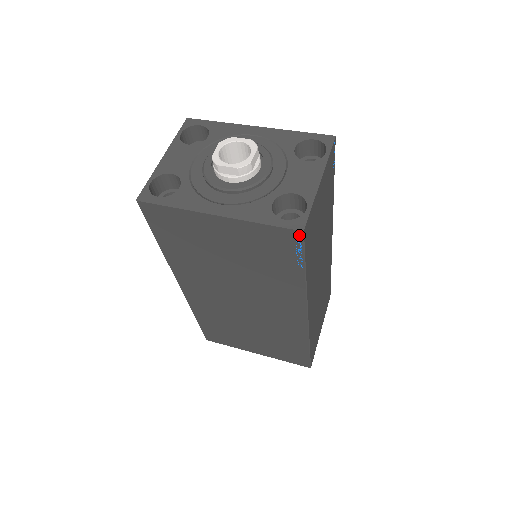
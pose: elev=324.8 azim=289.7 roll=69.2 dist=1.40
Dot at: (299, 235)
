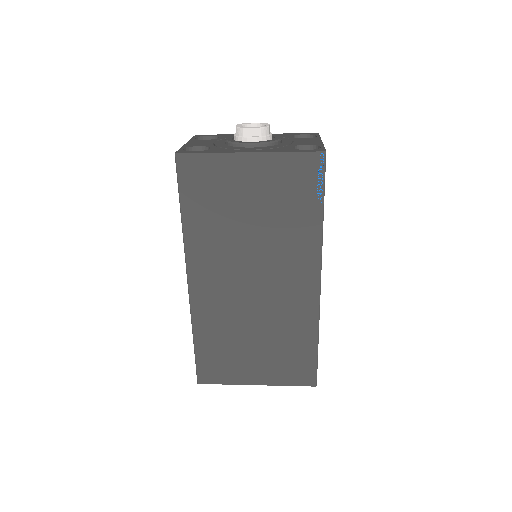
Dot at: (322, 157)
